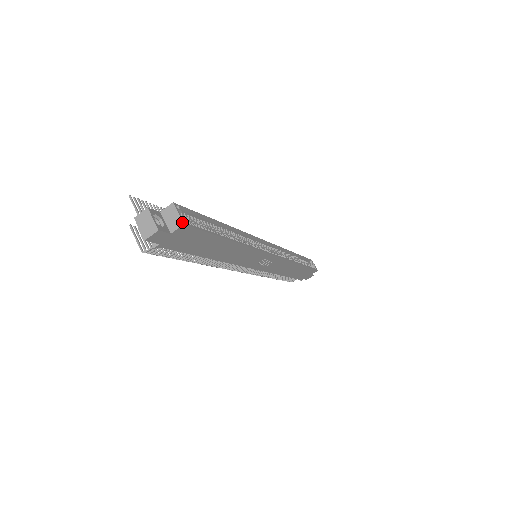
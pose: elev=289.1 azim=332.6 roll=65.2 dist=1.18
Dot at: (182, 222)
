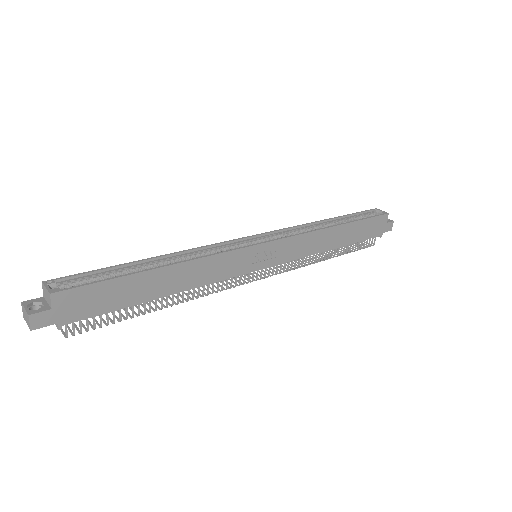
Dot at: (49, 293)
